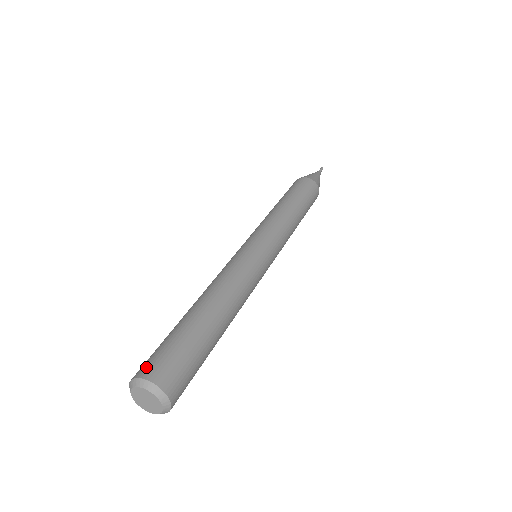
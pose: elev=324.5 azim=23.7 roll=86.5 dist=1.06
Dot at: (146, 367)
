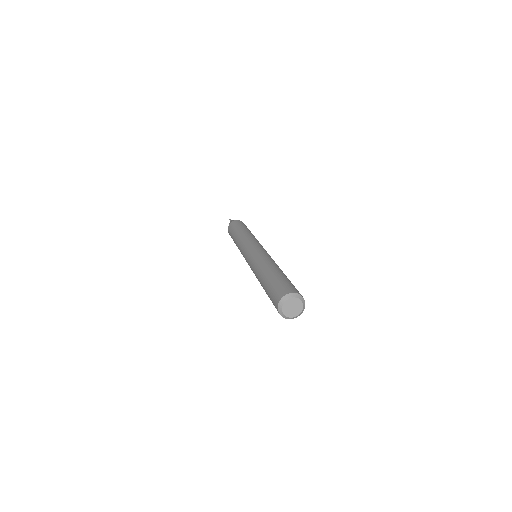
Dot at: (285, 290)
